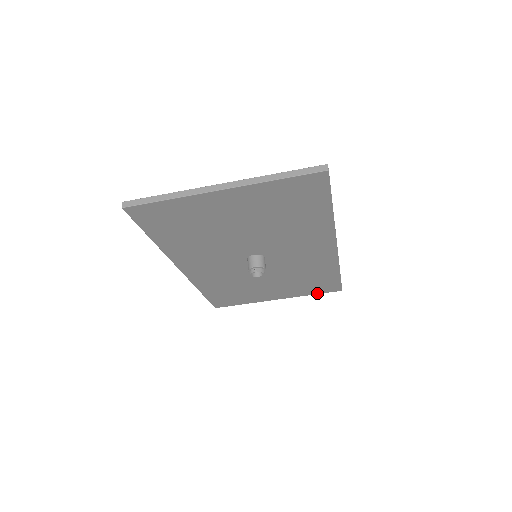
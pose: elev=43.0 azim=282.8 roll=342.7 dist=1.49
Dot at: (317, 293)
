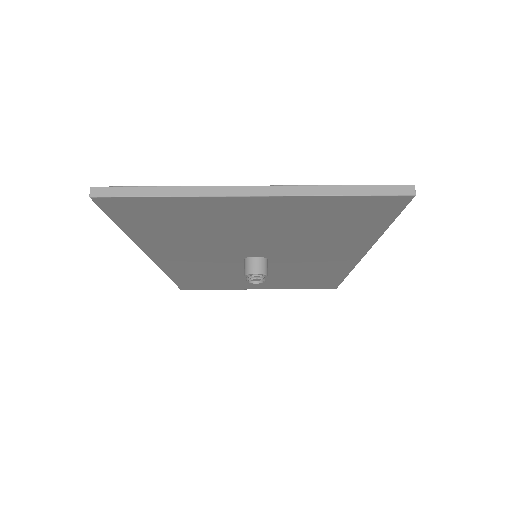
Dot at: (307, 288)
